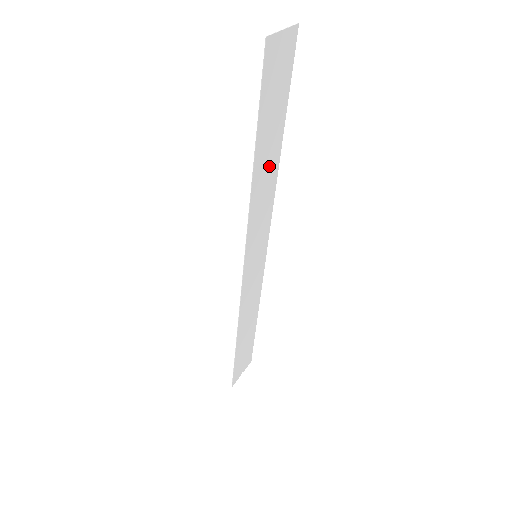
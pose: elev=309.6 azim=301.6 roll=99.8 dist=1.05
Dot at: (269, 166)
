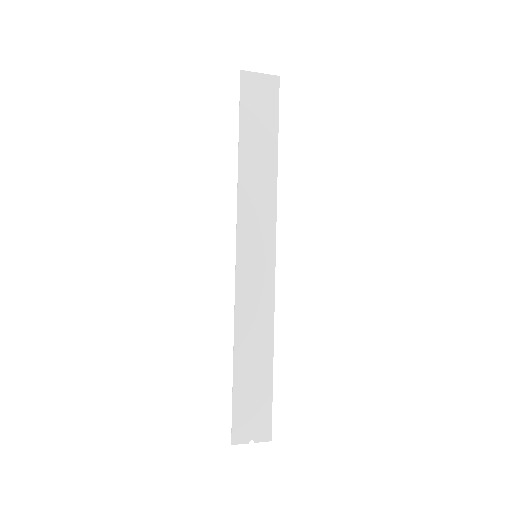
Dot at: (262, 168)
